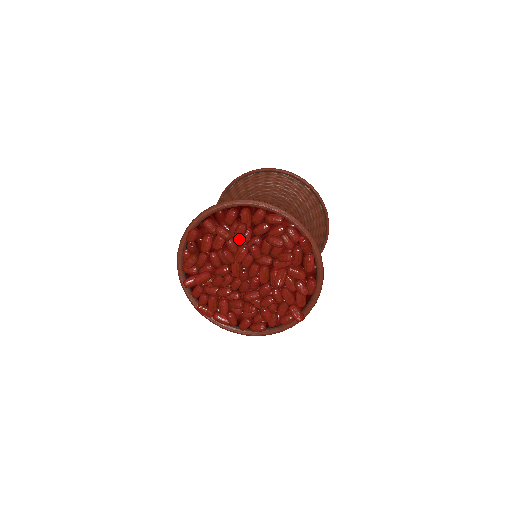
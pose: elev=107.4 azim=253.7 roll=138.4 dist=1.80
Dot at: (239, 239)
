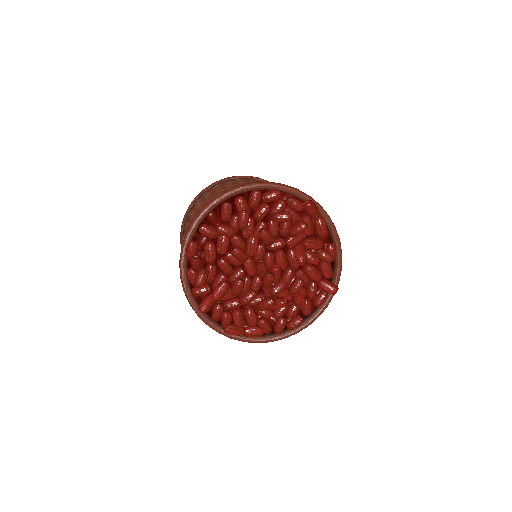
Dot at: (244, 231)
